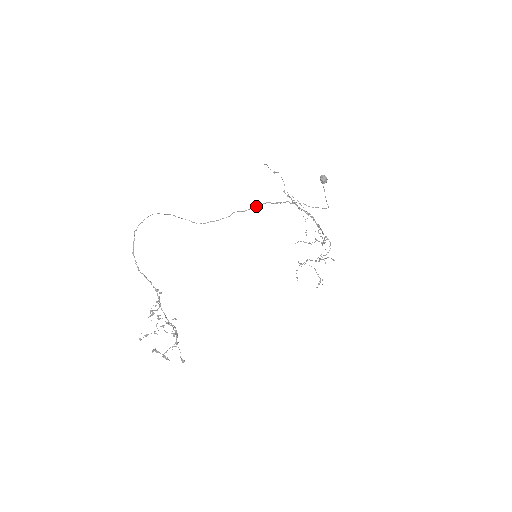
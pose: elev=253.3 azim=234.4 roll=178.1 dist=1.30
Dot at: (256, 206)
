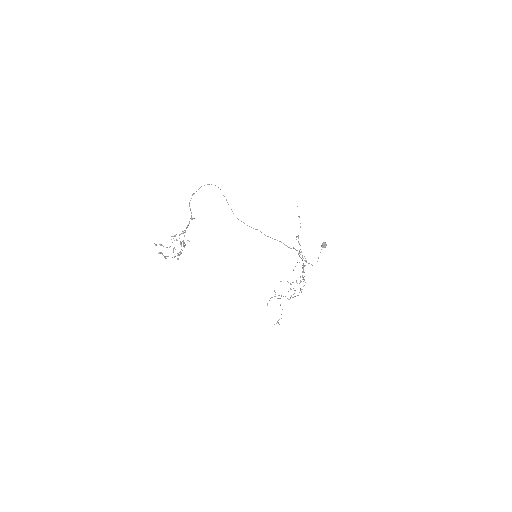
Dot at: occluded
